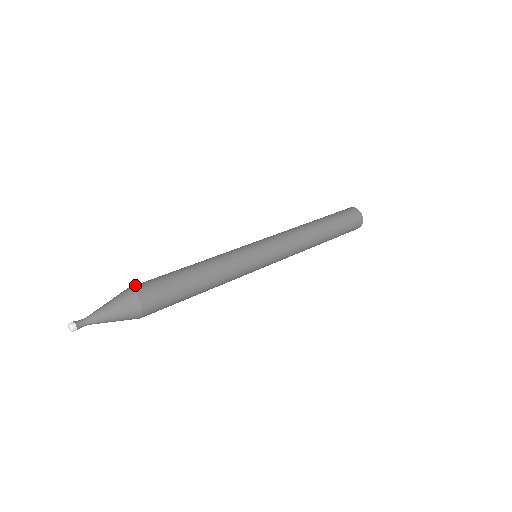
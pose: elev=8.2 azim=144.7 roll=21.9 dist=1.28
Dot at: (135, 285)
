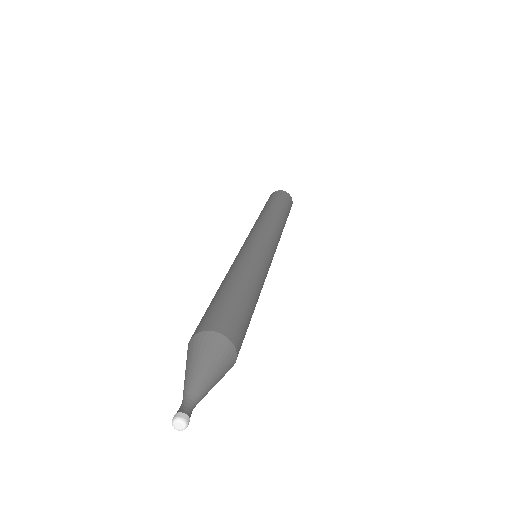
Dot at: (191, 337)
